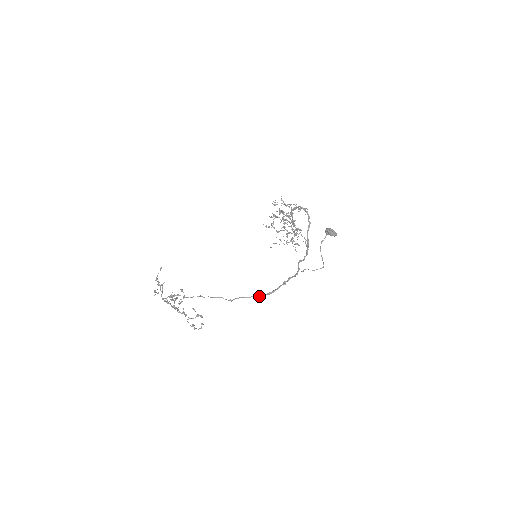
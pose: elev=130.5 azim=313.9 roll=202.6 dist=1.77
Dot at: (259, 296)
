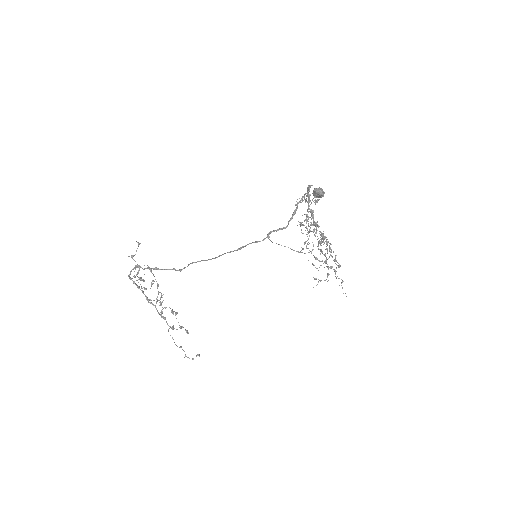
Dot at: (204, 260)
